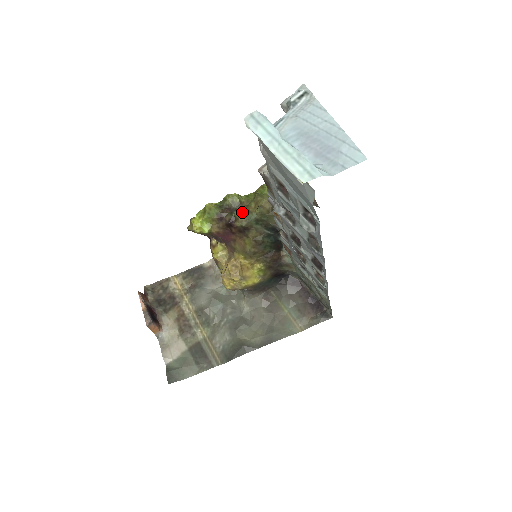
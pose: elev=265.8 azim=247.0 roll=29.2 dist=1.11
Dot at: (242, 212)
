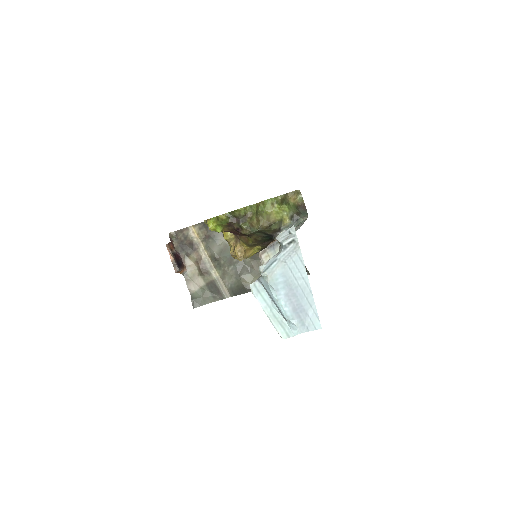
Dot at: (246, 224)
